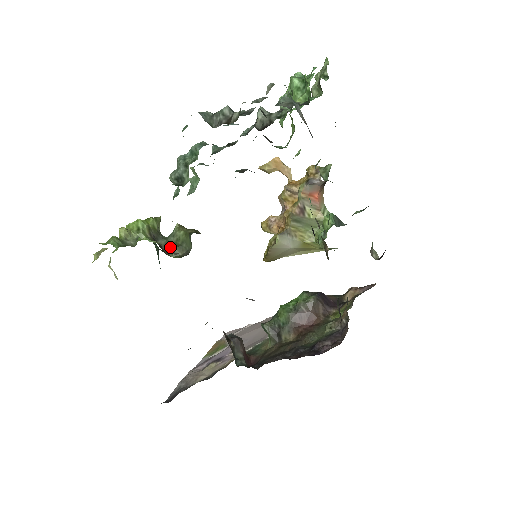
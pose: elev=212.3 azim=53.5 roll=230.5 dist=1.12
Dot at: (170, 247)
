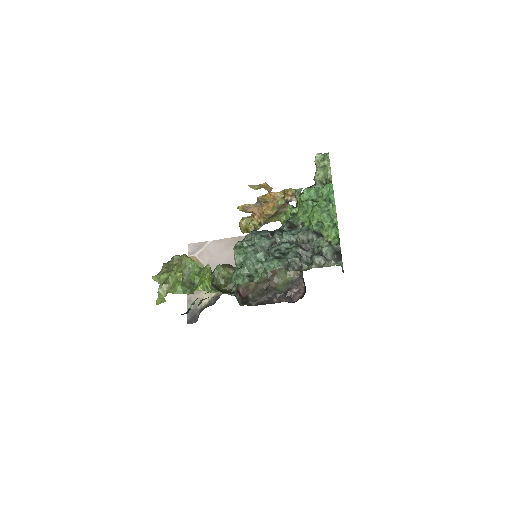
Dot at: (220, 283)
